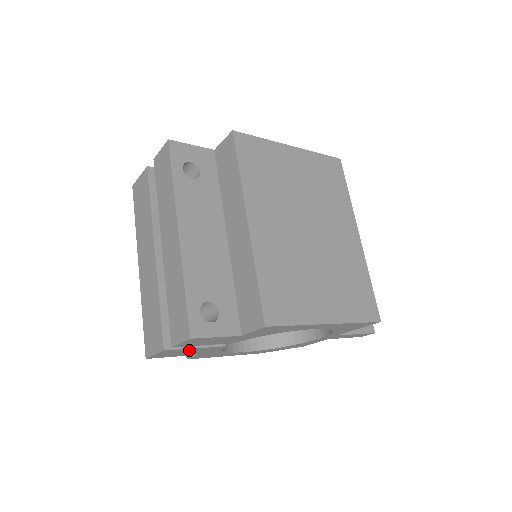
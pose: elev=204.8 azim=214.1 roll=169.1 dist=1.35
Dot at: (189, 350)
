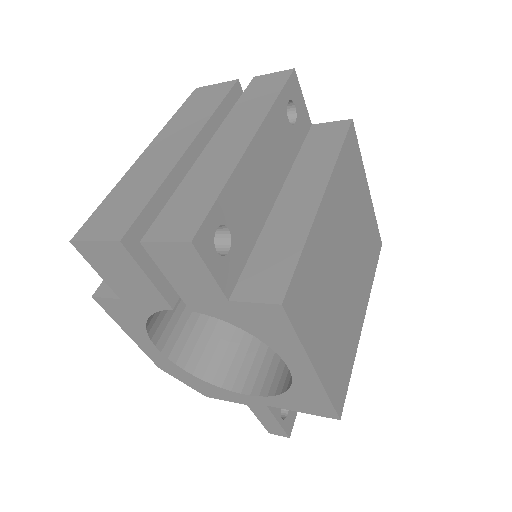
Dot at: (134, 274)
